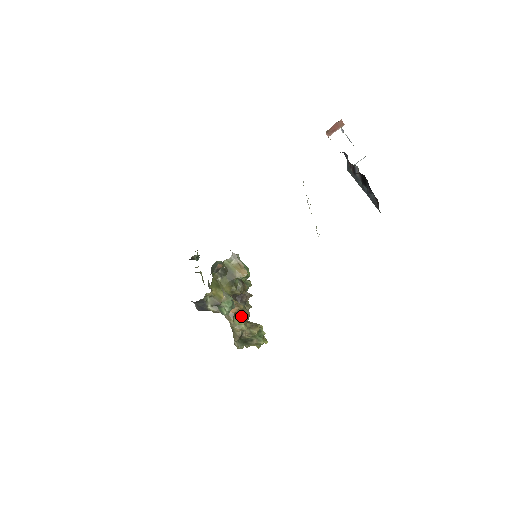
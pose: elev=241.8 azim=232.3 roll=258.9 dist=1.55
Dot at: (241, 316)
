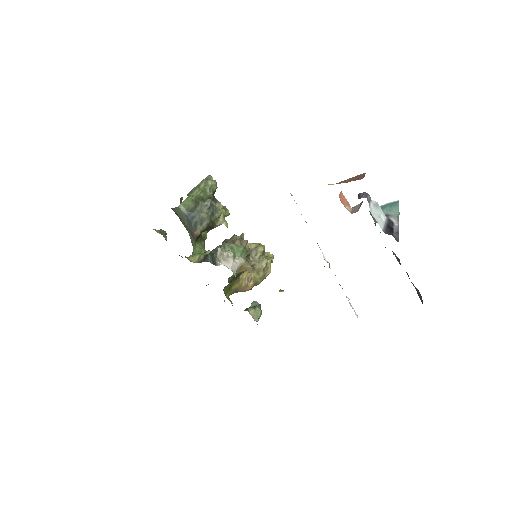
Dot at: occluded
